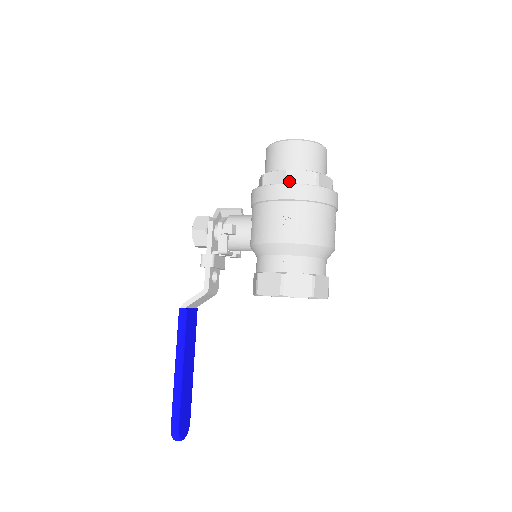
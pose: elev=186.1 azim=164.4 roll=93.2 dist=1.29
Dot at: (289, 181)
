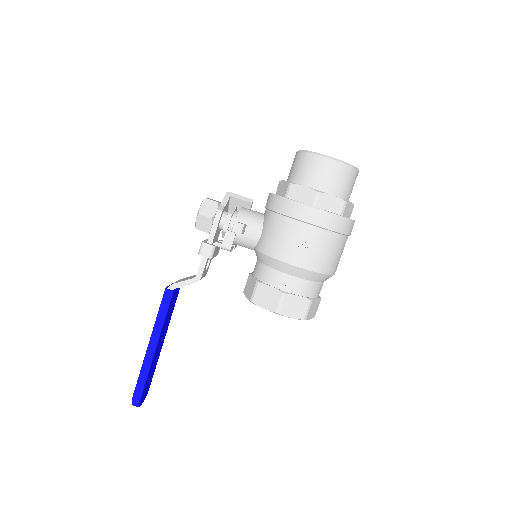
Dot at: (317, 203)
